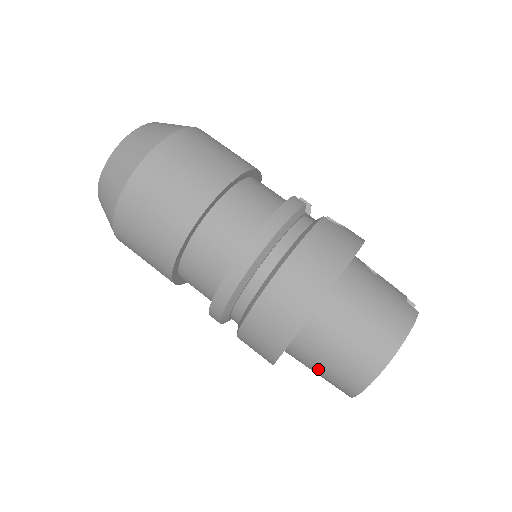
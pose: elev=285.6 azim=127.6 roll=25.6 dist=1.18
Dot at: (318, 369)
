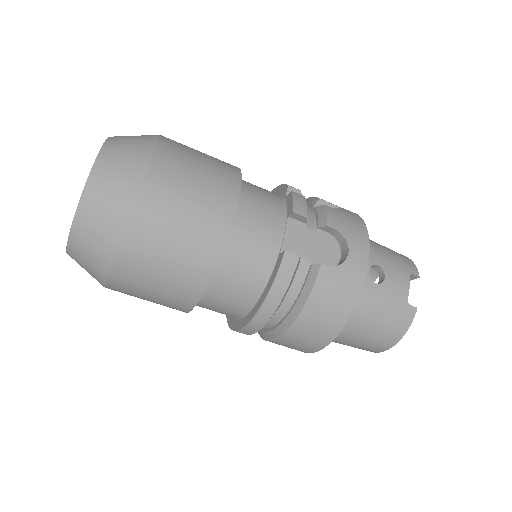
Dot at: occluded
